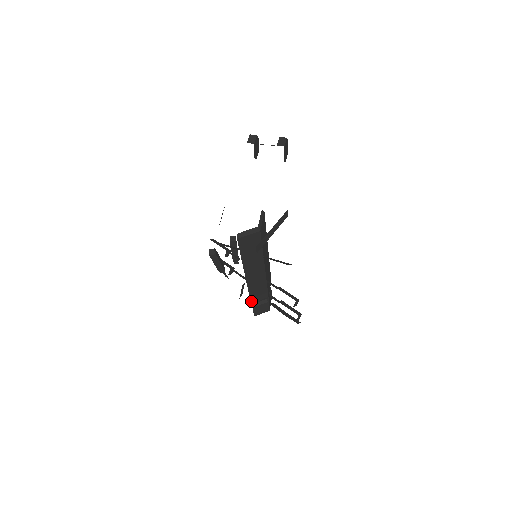
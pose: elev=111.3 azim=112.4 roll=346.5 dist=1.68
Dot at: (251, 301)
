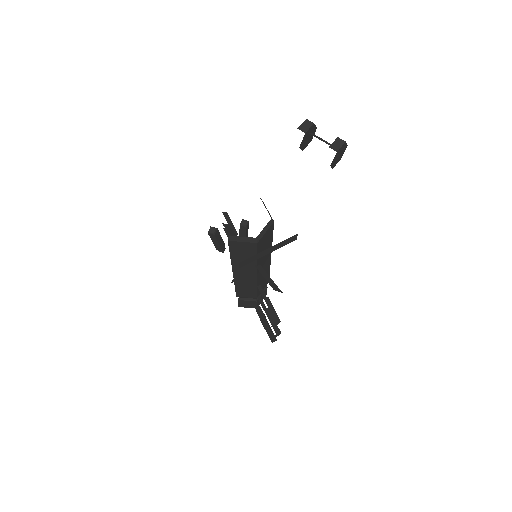
Dot at: (237, 295)
